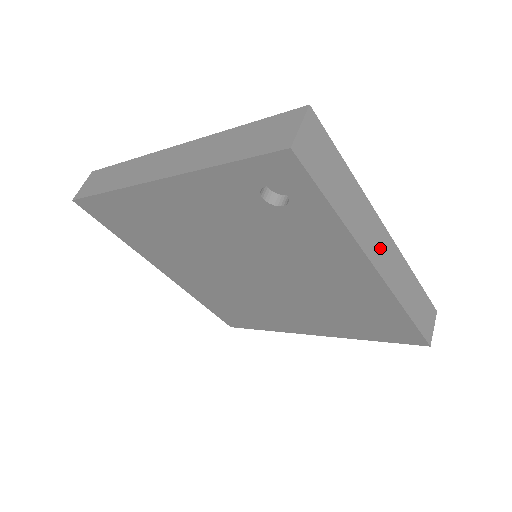
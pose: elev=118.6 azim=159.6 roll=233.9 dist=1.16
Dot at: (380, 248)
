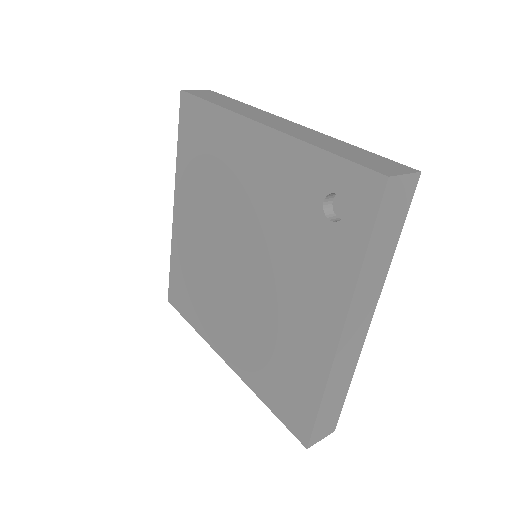
Dot at: (357, 326)
